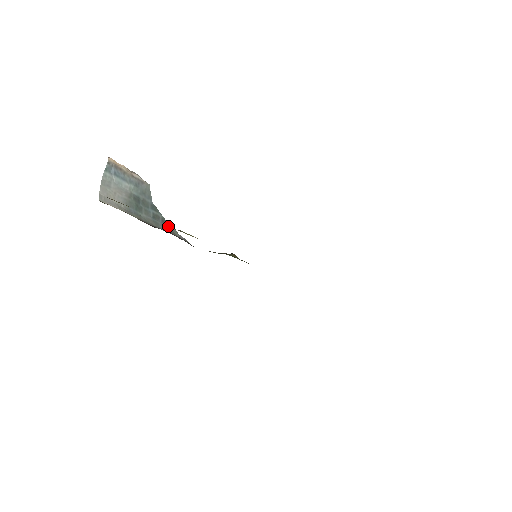
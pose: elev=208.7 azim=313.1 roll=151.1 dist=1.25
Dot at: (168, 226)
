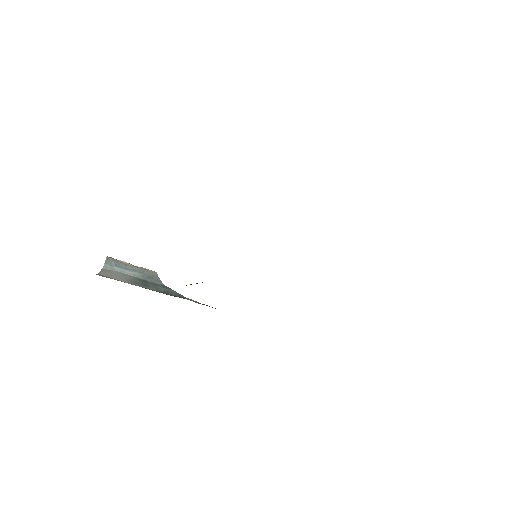
Dot at: (185, 298)
